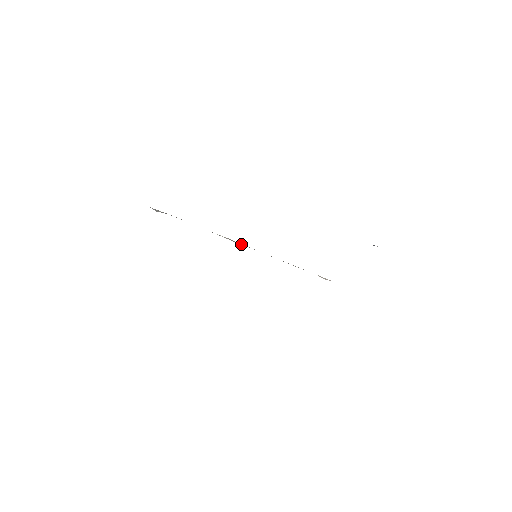
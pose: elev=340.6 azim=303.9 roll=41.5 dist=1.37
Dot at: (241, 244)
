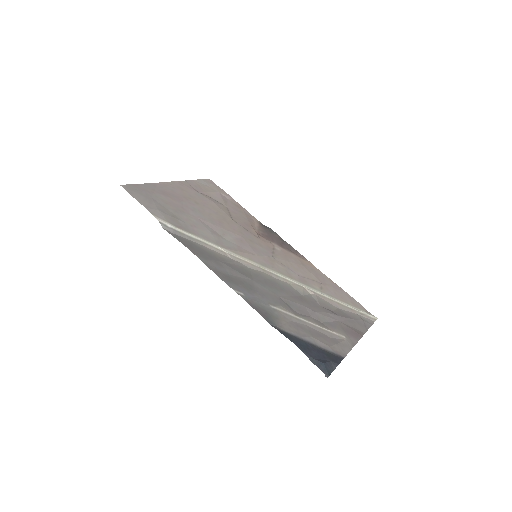
Dot at: (240, 262)
